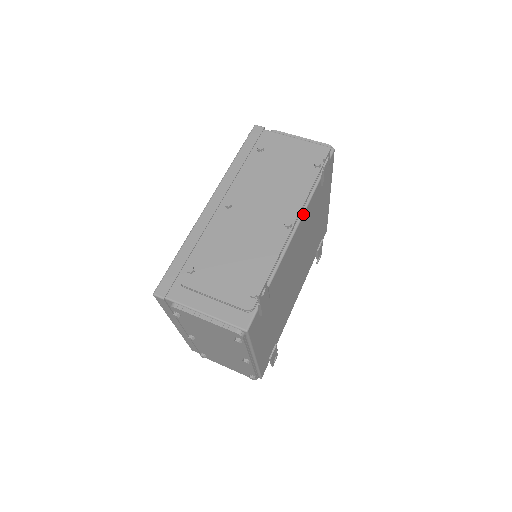
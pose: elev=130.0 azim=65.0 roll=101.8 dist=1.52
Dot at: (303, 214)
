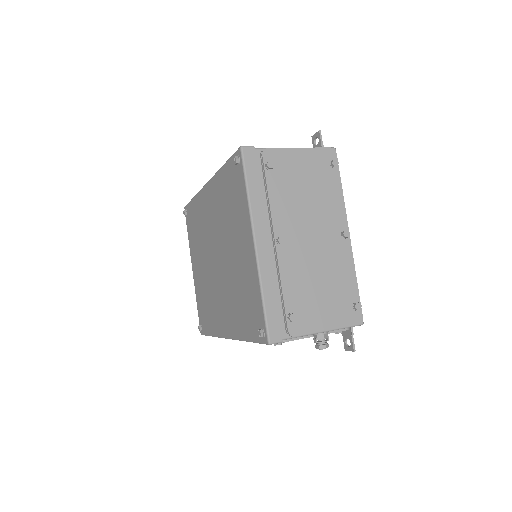
Dot at: occluded
